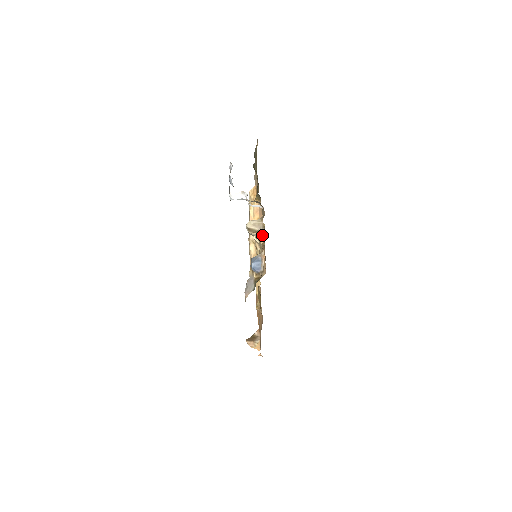
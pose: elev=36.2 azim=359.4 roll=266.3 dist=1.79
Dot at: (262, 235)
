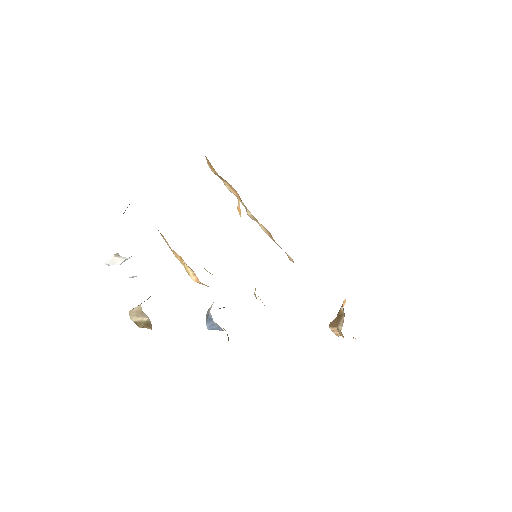
Dot at: occluded
